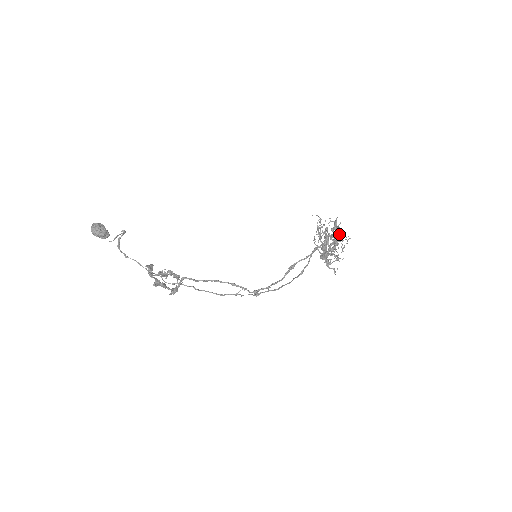
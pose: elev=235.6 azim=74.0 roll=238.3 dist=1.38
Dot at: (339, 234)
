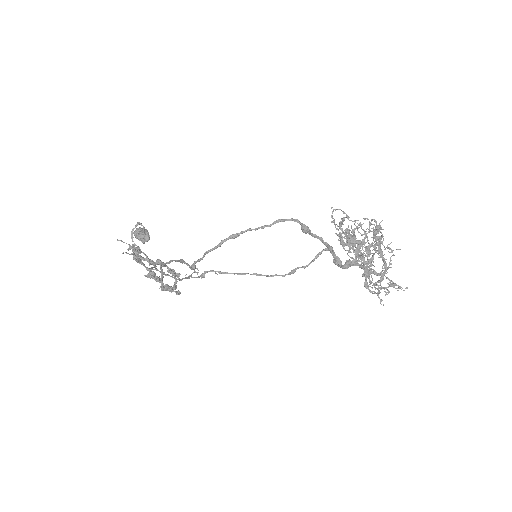
Dot at: (364, 231)
